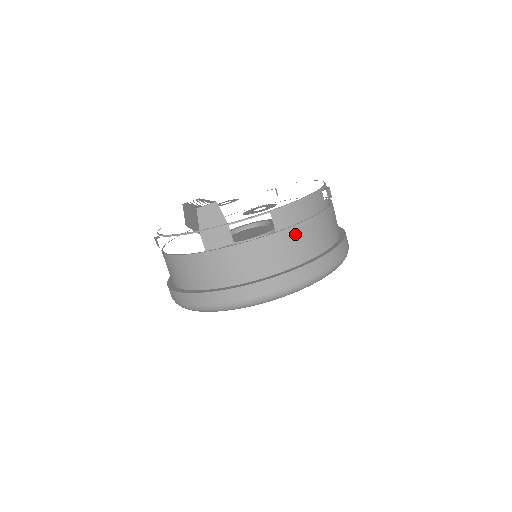
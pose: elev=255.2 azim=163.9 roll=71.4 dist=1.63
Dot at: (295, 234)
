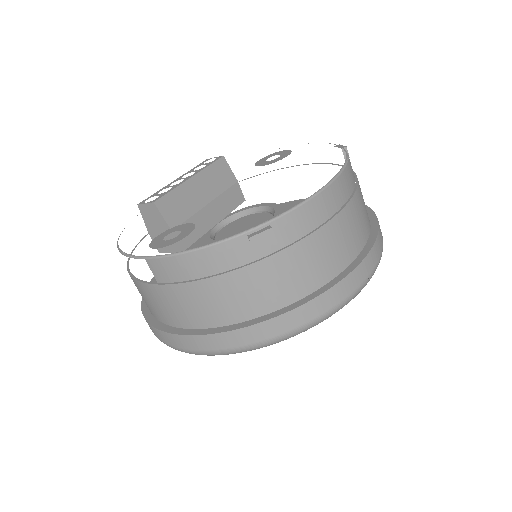
Dot at: (180, 294)
